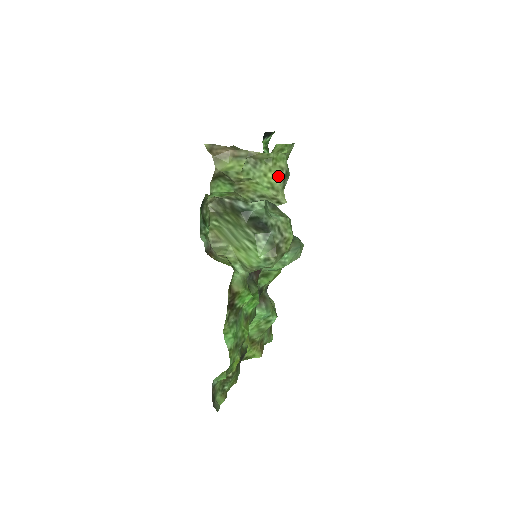
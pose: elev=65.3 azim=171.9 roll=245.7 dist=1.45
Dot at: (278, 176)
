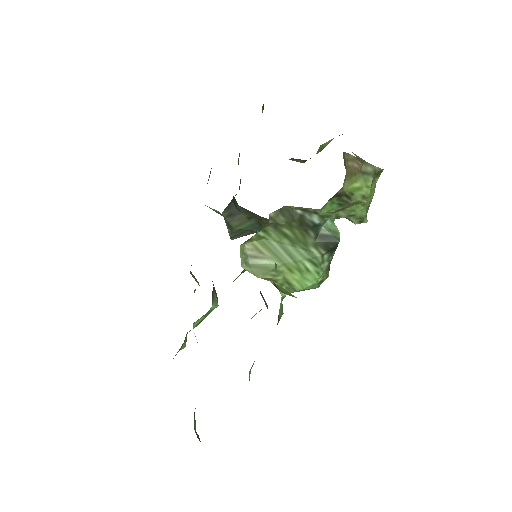
Dot at: occluded
